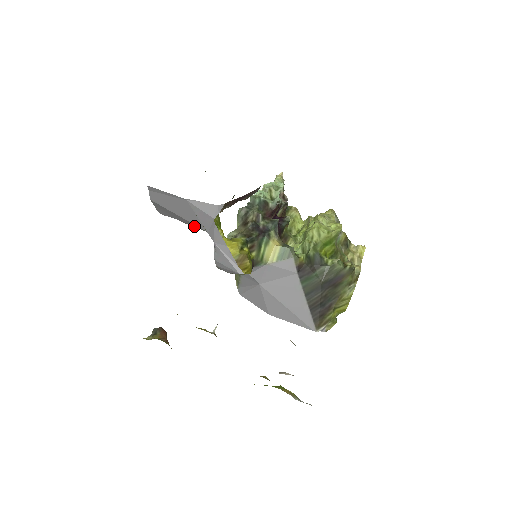
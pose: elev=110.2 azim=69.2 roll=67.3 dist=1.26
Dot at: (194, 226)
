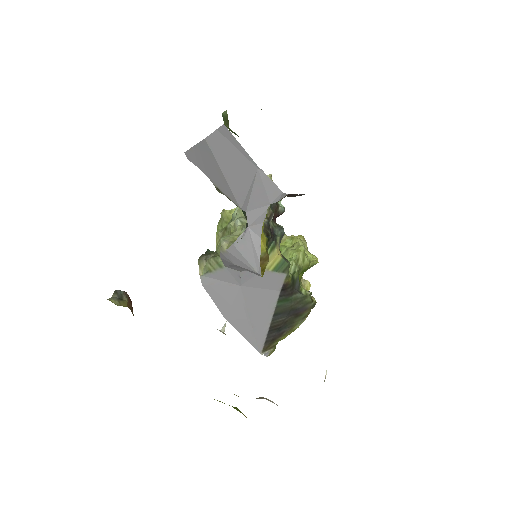
Dot at: (228, 195)
